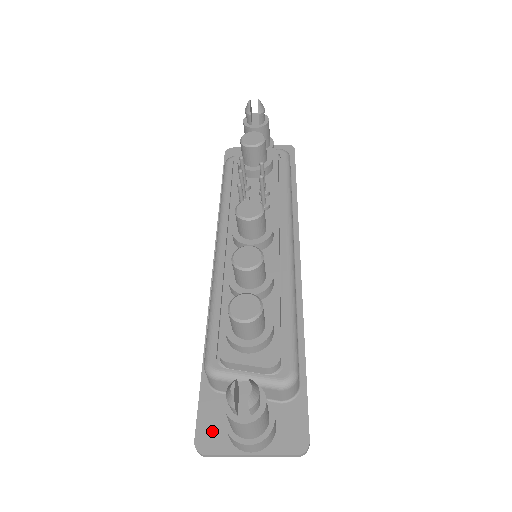
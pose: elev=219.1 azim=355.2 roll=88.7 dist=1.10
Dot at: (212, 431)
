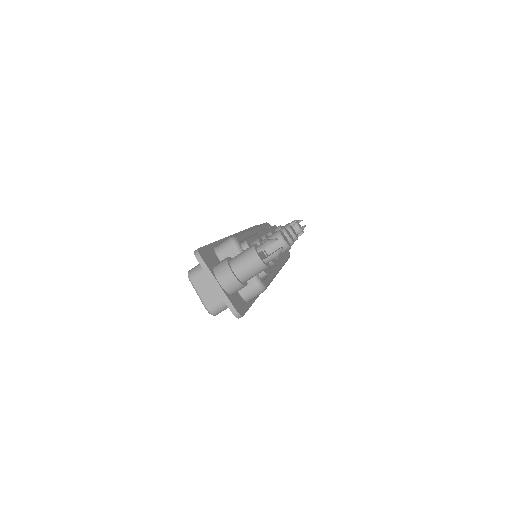
Dot at: (208, 257)
